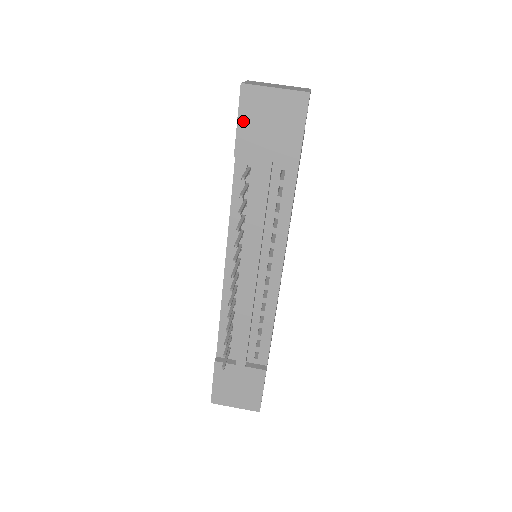
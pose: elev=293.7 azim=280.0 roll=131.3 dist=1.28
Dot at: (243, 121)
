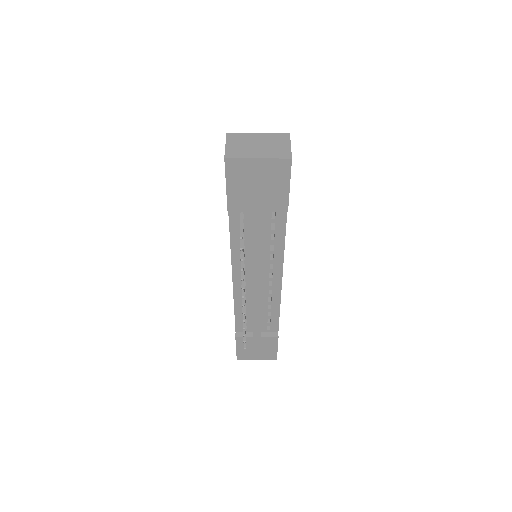
Dot at: (231, 186)
